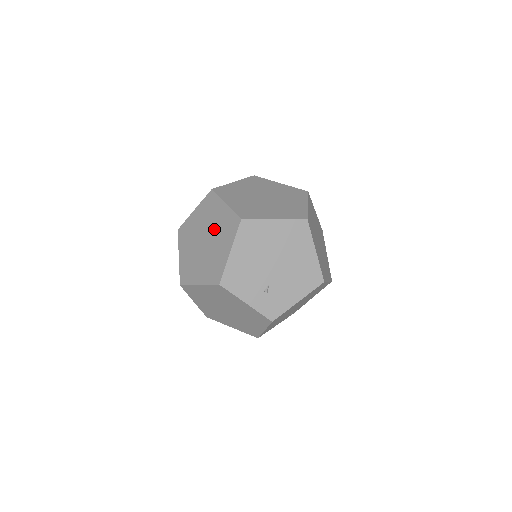
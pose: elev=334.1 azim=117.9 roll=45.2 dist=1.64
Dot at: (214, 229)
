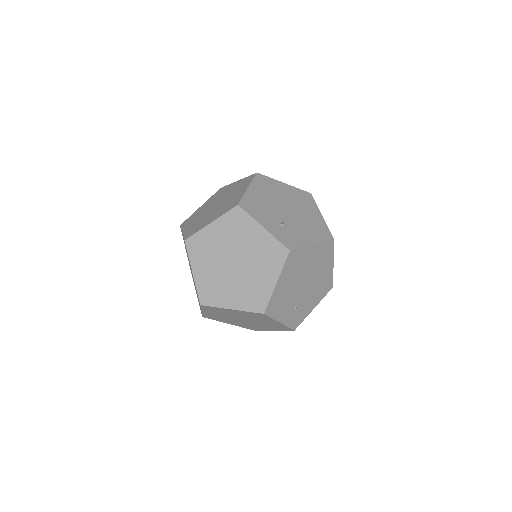
Dot at: (226, 195)
